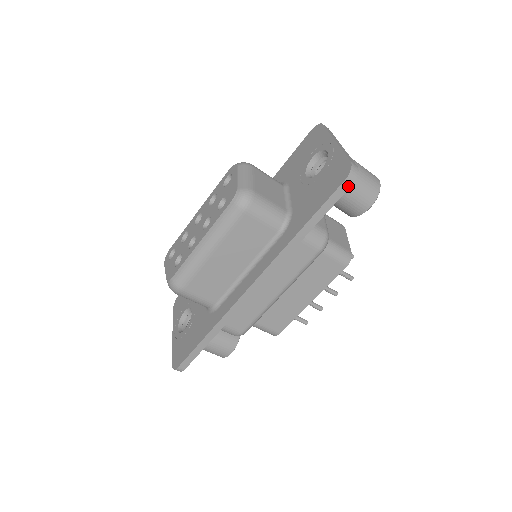
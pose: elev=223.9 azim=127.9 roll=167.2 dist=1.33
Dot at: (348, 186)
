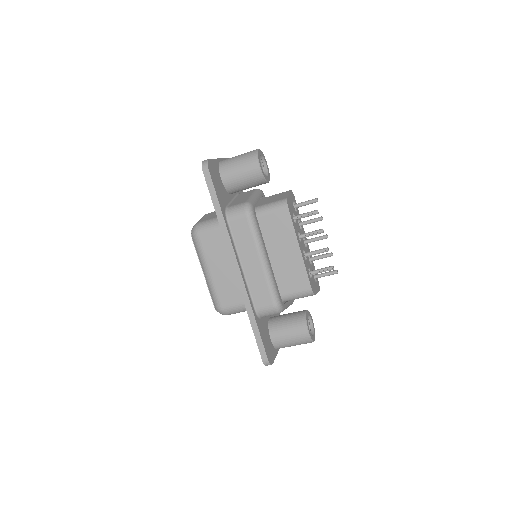
Dot at: (208, 172)
